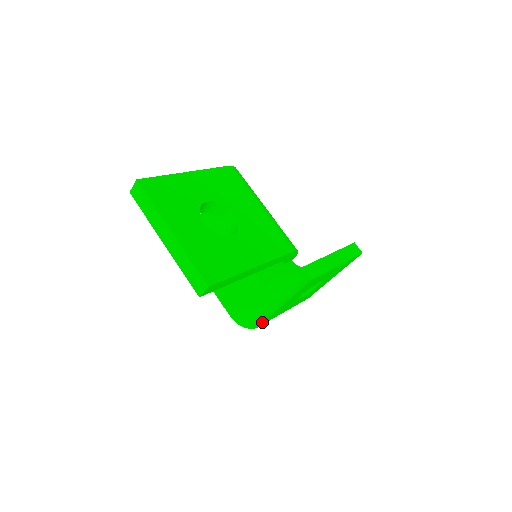
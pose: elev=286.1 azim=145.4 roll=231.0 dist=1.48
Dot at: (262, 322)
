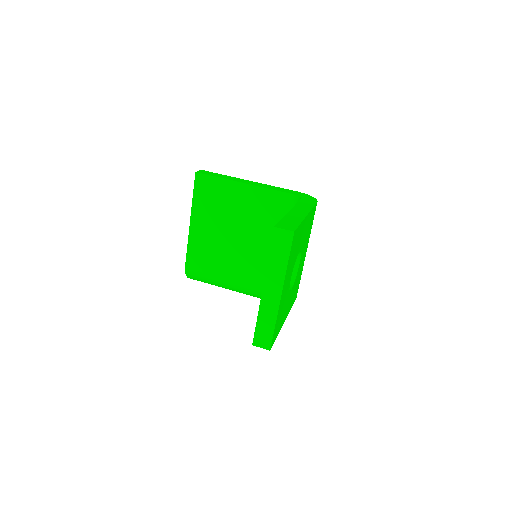
Dot at: occluded
